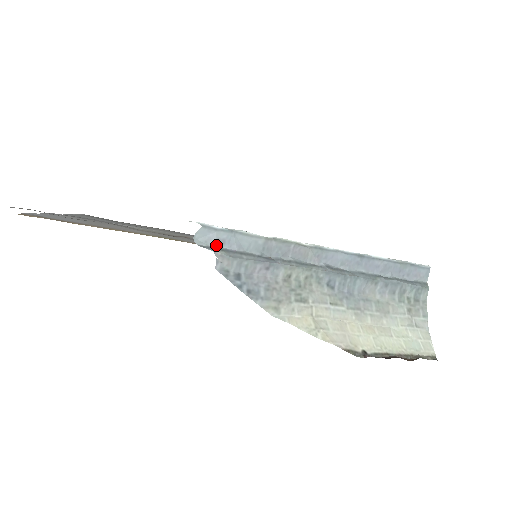
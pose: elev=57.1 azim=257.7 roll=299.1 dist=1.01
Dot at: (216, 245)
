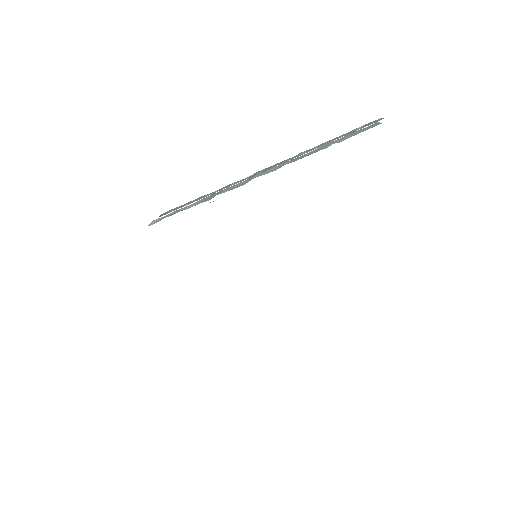
Dot at: occluded
